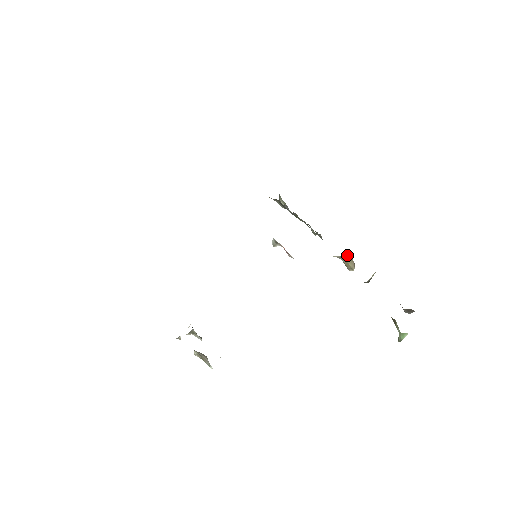
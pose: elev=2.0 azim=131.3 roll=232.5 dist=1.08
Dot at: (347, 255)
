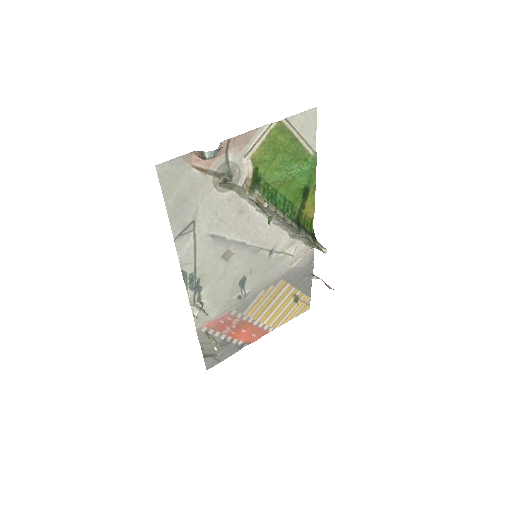
Dot at: (255, 194)
